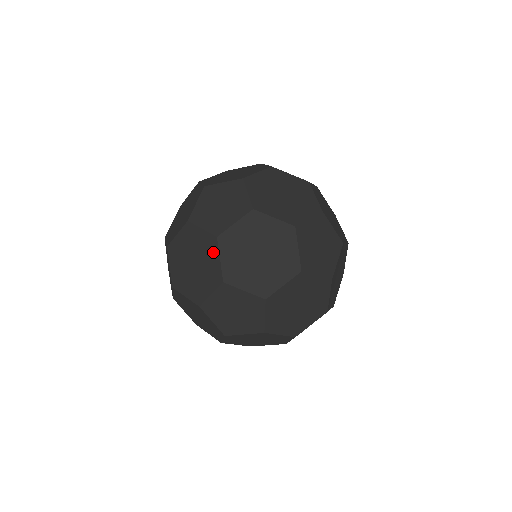
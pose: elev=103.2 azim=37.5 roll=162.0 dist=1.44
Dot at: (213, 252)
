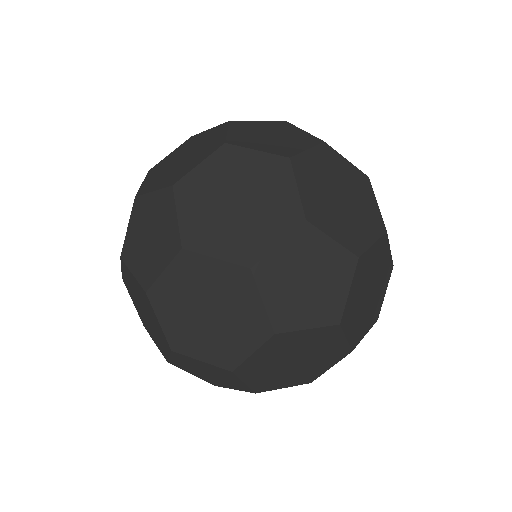
Dot at: (150, 309)
